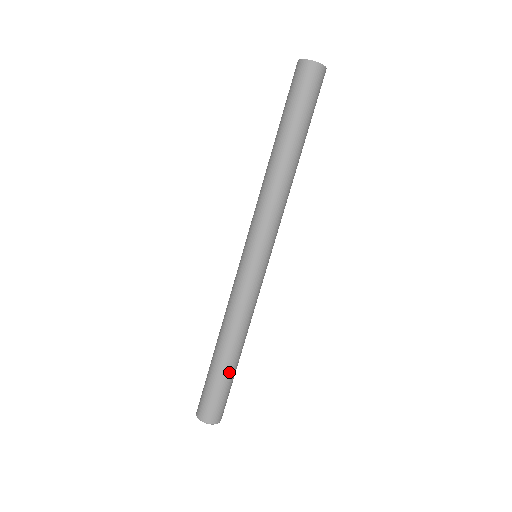
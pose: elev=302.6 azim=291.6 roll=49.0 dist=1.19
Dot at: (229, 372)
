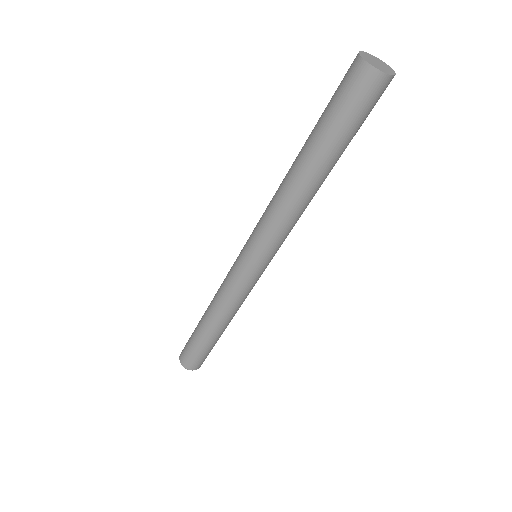
Dot at: (207, 341)
